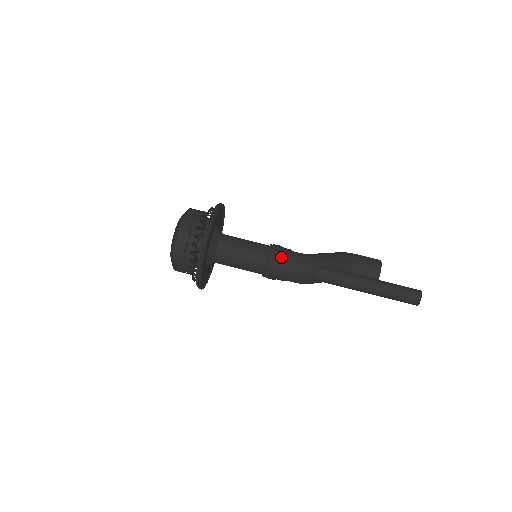
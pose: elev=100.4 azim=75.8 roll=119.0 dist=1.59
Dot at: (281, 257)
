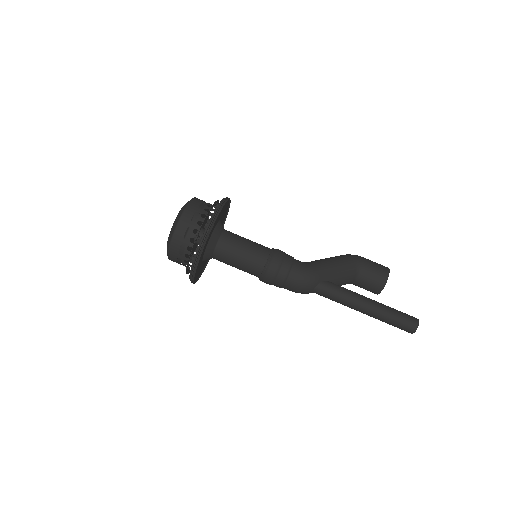
Dot at: (279, 269)
